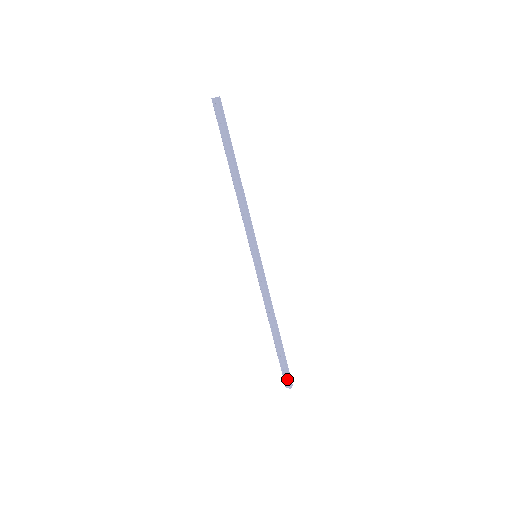
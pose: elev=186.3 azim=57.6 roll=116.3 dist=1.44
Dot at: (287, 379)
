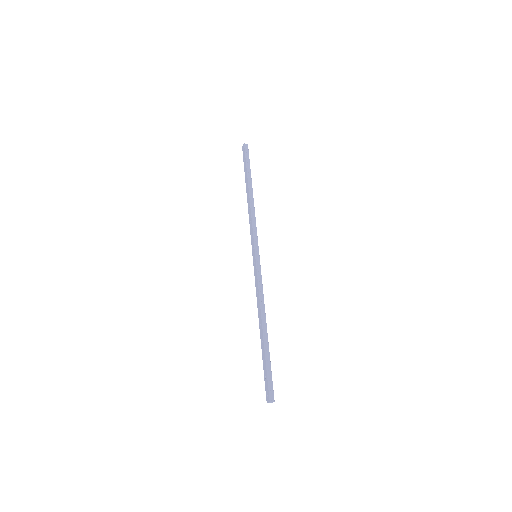
Dot at: (268, 389)
